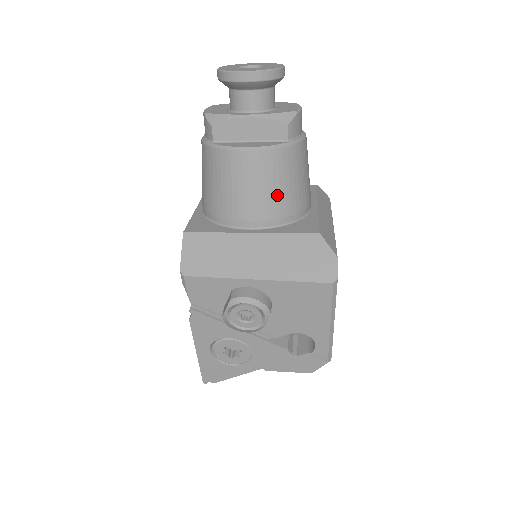
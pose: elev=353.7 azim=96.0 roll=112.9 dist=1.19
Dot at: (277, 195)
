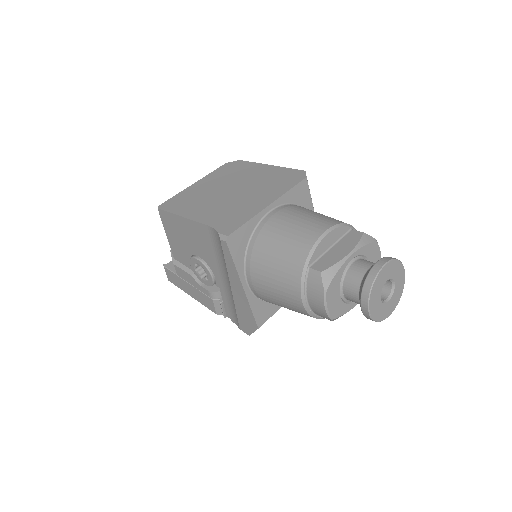
Dot at: occluded
